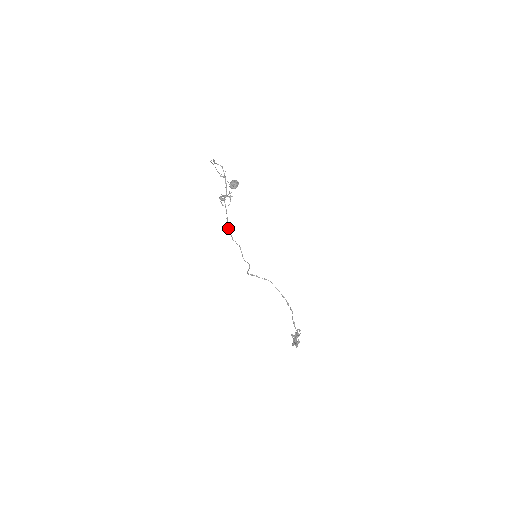
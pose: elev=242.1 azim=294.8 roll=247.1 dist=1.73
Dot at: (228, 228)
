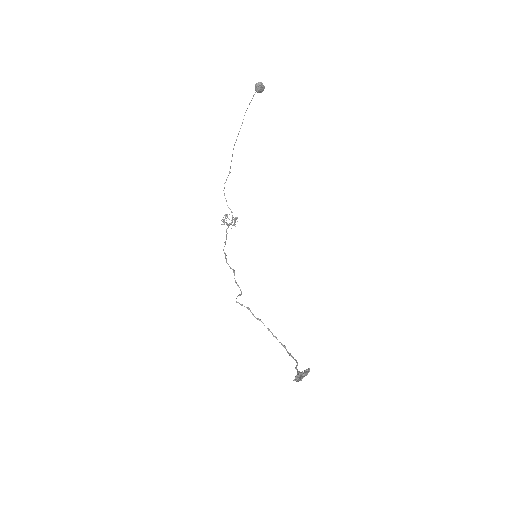
Dot at: occluded
